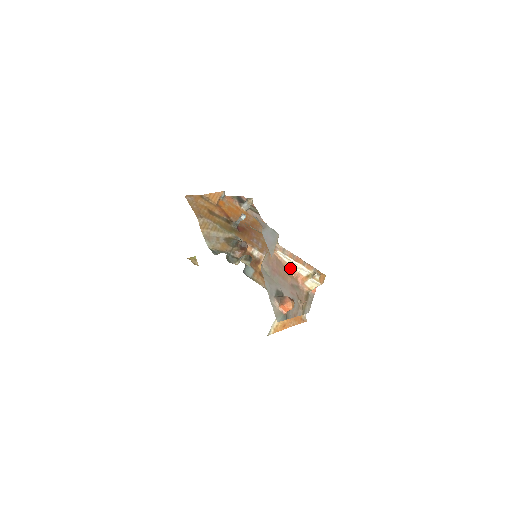
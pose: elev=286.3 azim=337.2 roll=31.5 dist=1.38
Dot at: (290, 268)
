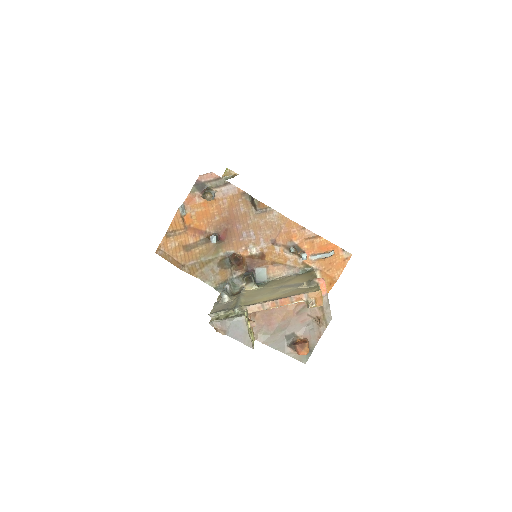
Dot at: occluded
